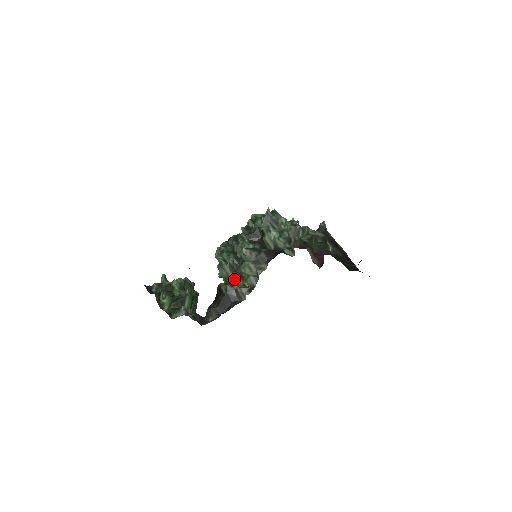
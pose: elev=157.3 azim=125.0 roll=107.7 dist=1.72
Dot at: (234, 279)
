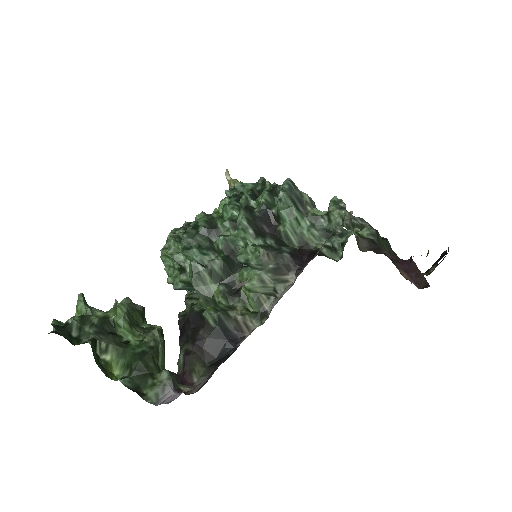
Dot at: (224, 298)
